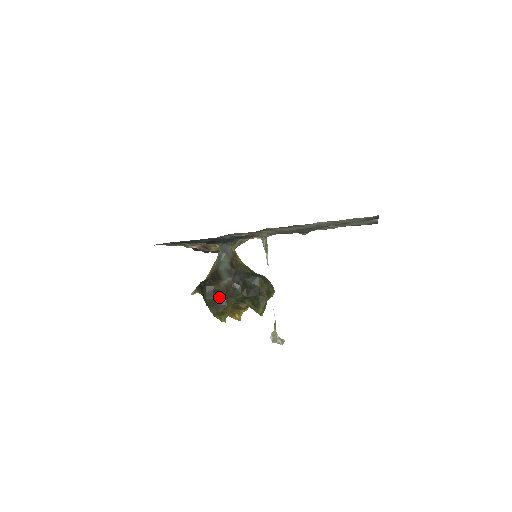
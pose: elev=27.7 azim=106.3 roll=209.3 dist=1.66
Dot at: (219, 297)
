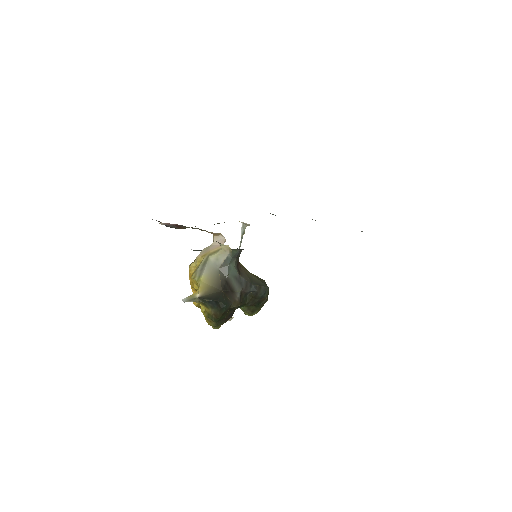
Dot at: (229, 311)
